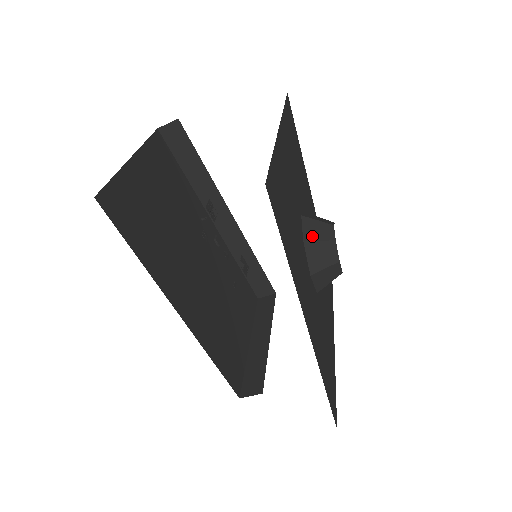
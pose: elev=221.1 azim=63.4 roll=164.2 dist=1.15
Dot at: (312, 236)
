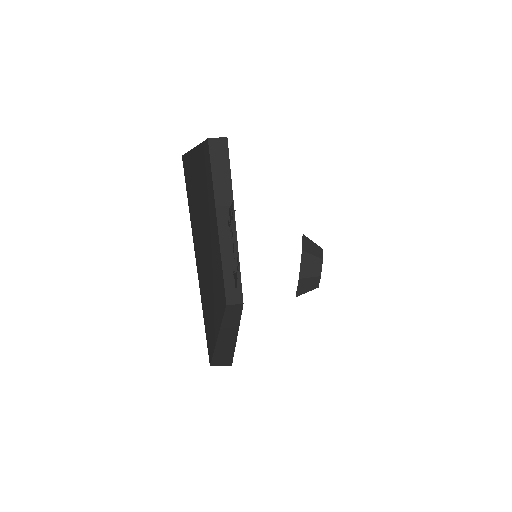
Dot at: (308, 250)
